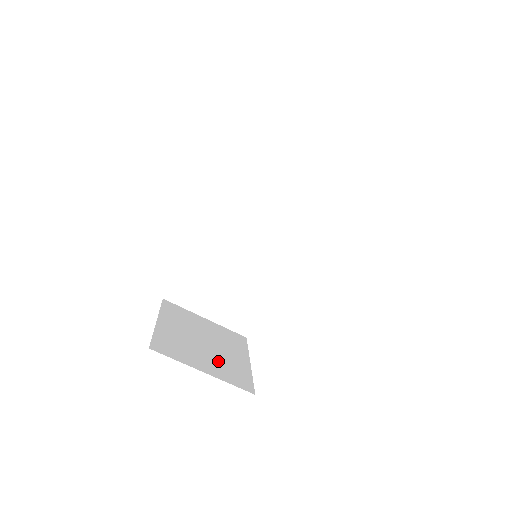
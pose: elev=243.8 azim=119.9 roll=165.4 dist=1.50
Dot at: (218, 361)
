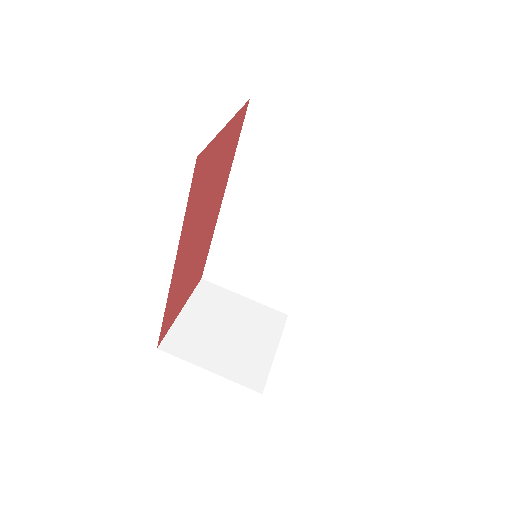
Dot at: (234, 354)
